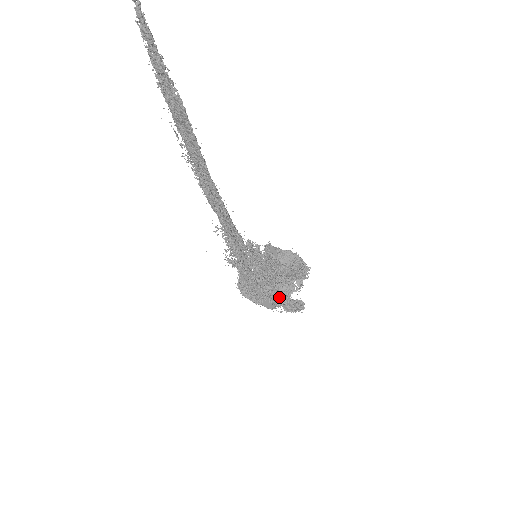
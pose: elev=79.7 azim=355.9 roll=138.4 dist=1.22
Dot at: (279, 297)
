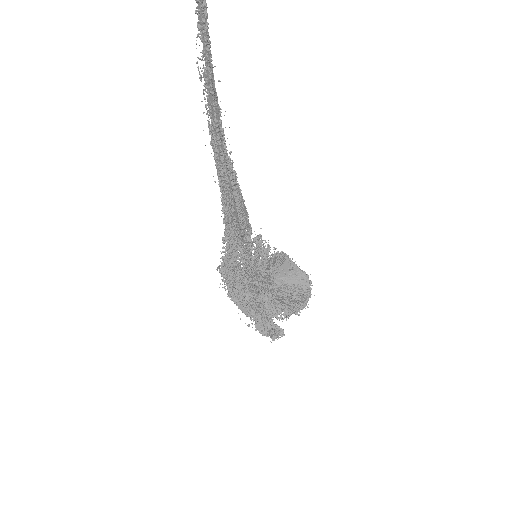
Dot at: (256, 311)
